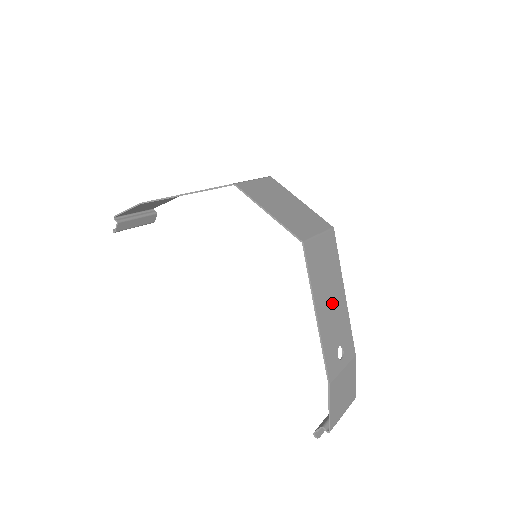
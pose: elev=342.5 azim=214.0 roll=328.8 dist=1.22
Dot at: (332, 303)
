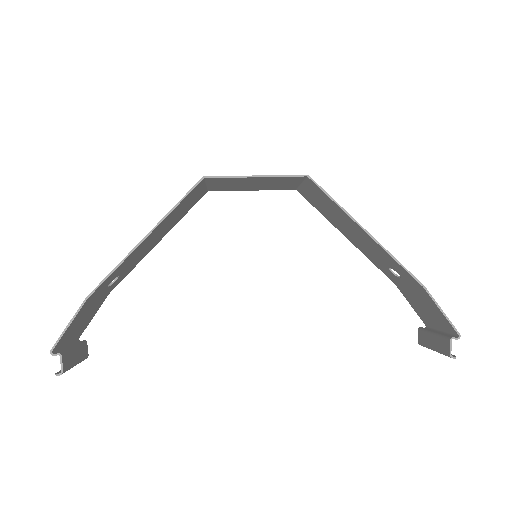
Dot at: (355, 234)
